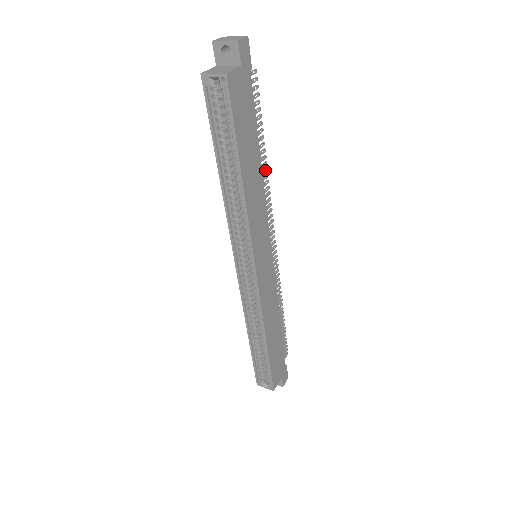
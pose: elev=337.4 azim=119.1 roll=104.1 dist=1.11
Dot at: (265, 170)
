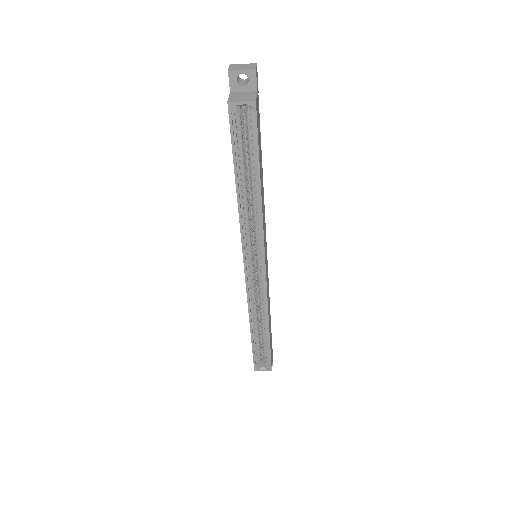
Dot at: occluded
